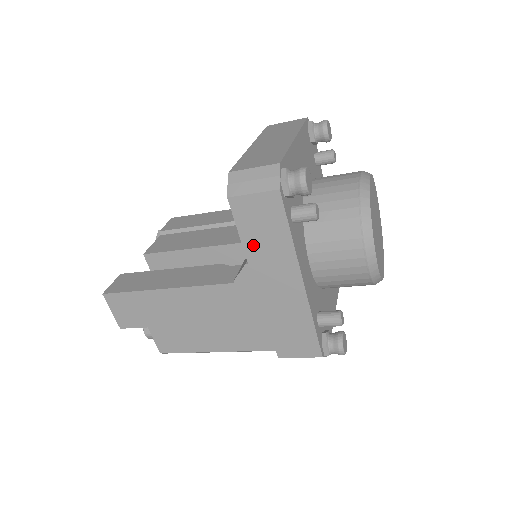
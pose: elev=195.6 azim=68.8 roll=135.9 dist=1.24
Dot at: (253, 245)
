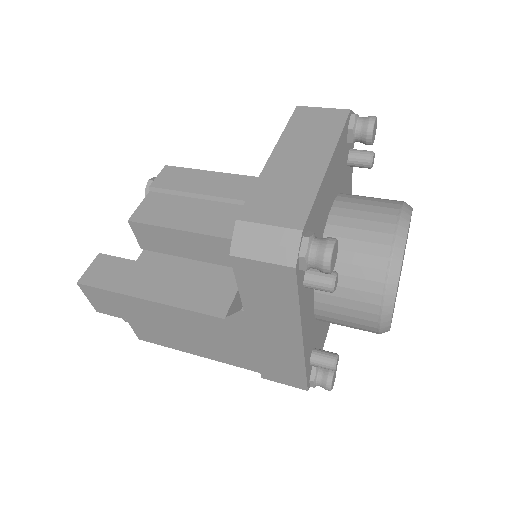
Dot at: (253, 300)
